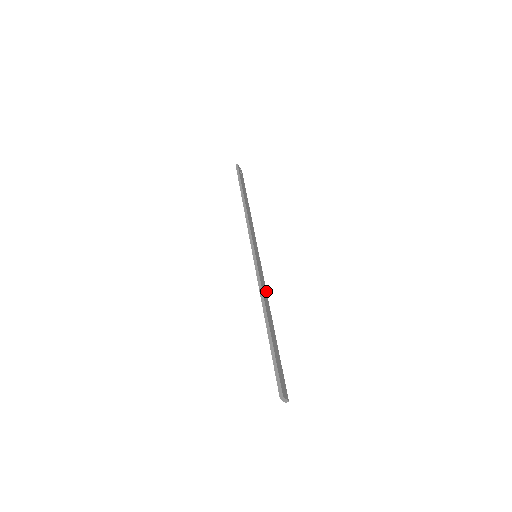
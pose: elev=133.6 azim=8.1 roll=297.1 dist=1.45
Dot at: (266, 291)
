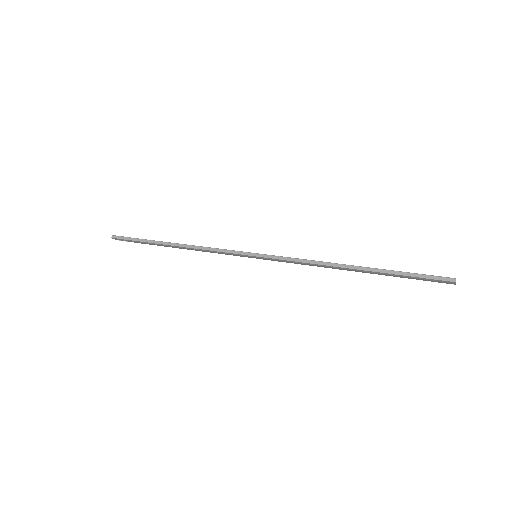
Dot at: occluded
